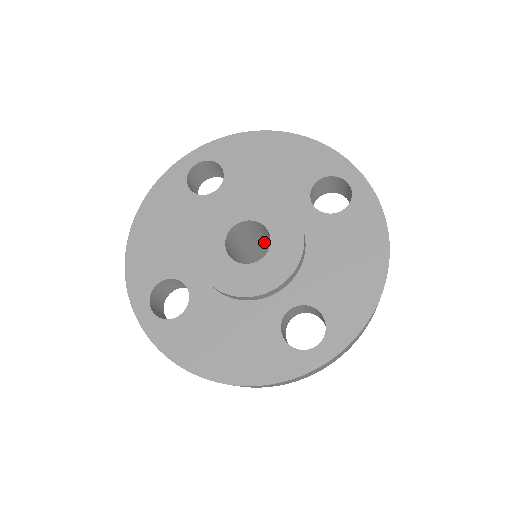
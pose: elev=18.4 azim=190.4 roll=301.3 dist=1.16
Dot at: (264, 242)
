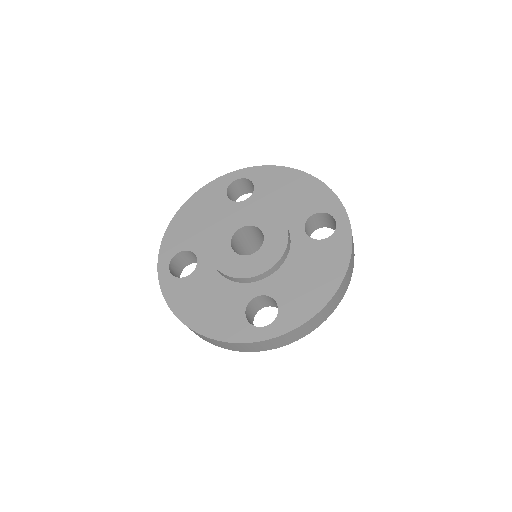
Dot at: occluded
